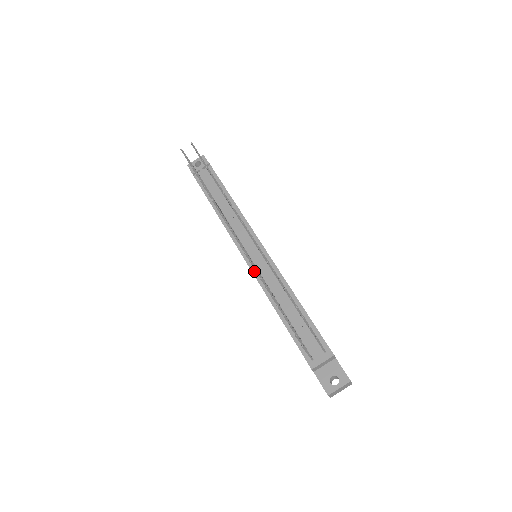
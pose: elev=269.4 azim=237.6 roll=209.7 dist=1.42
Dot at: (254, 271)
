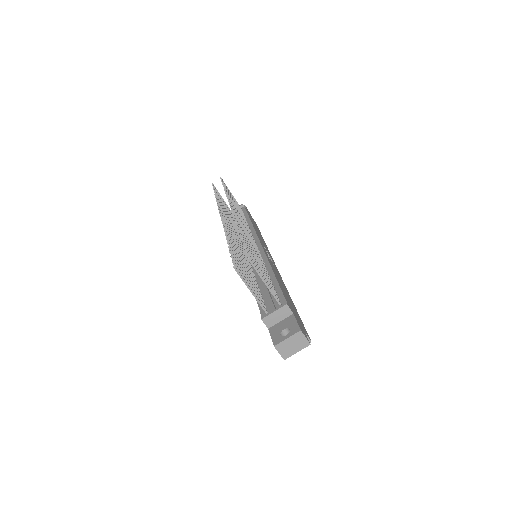
Dot at: occluded
